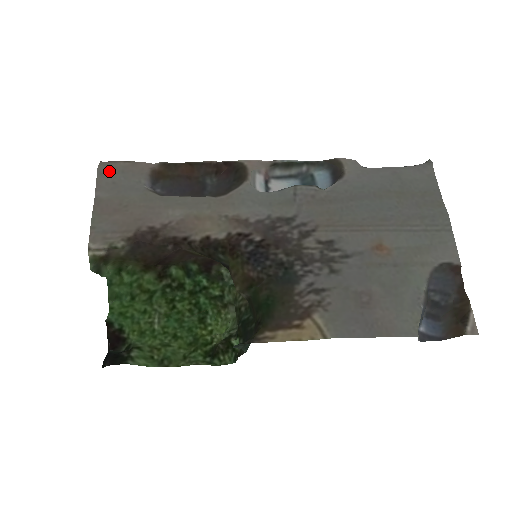
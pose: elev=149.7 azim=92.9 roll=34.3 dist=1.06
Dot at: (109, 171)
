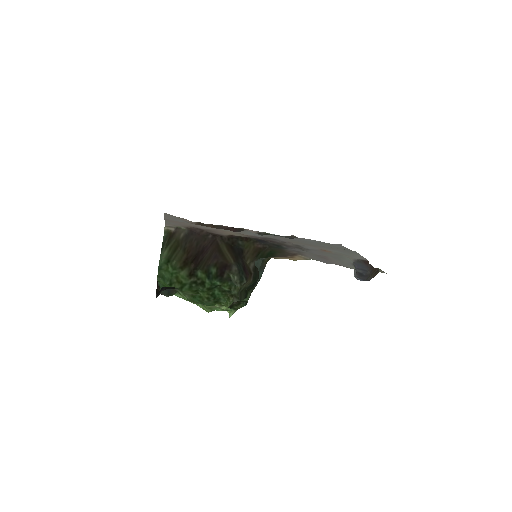
Dot at: (170, 215)
